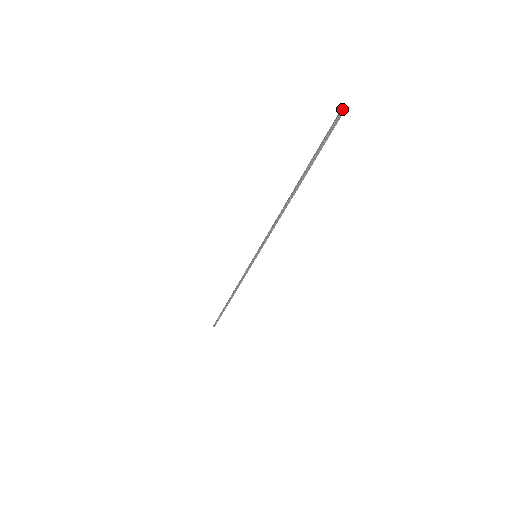
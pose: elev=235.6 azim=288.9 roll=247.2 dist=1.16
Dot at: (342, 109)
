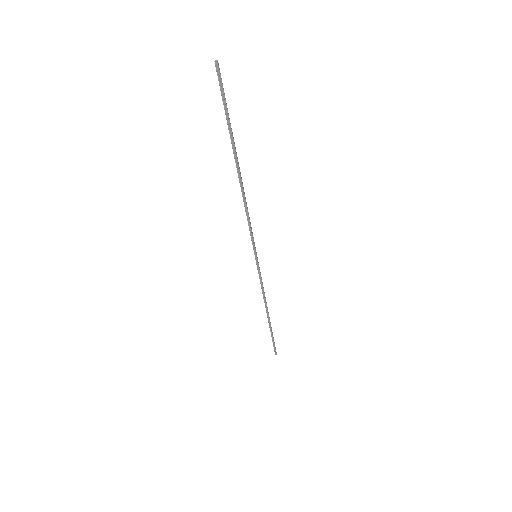
Dot at: occluded
